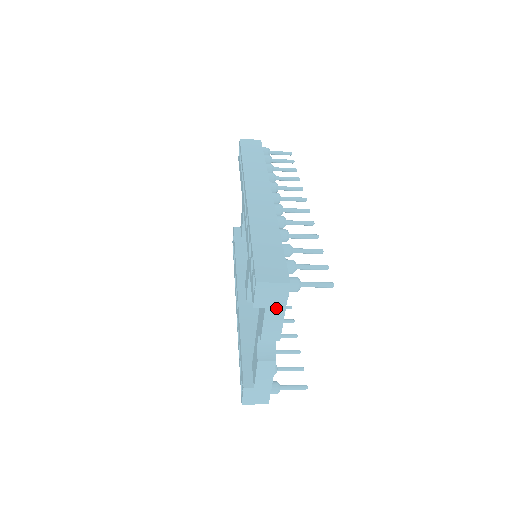
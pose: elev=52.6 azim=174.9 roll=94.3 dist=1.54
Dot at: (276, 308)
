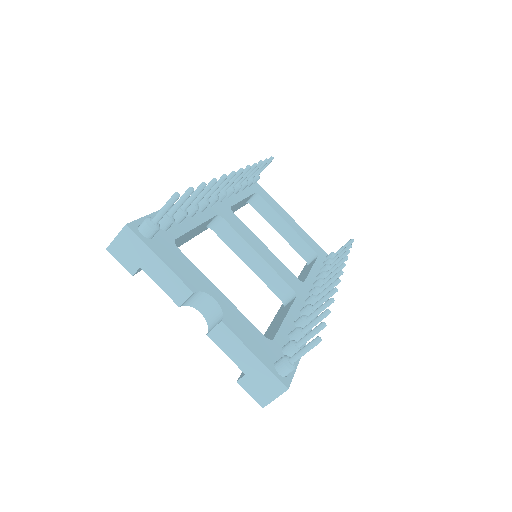
Dot at: (148, 260)
